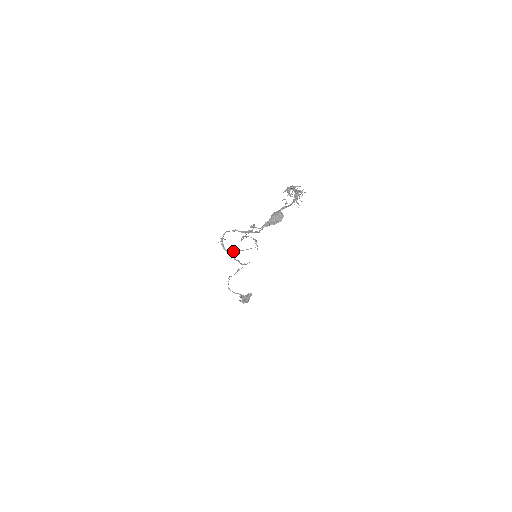
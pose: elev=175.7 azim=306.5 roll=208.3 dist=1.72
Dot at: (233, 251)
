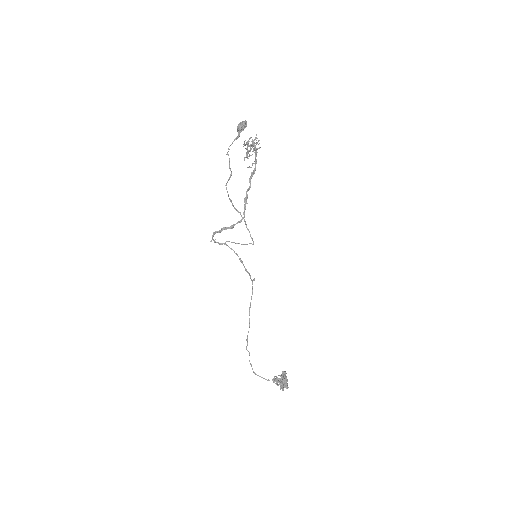
Dot at: occluded
